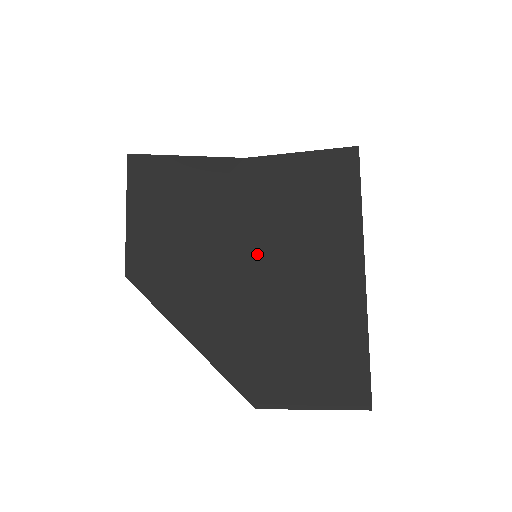
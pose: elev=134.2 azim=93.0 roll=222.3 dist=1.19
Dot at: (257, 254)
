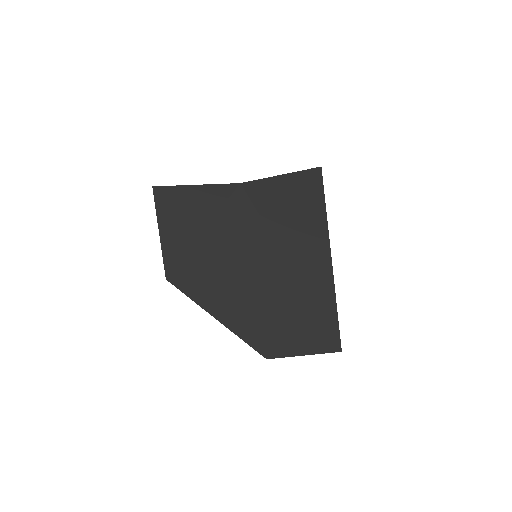
Dot at: (257, 255)
